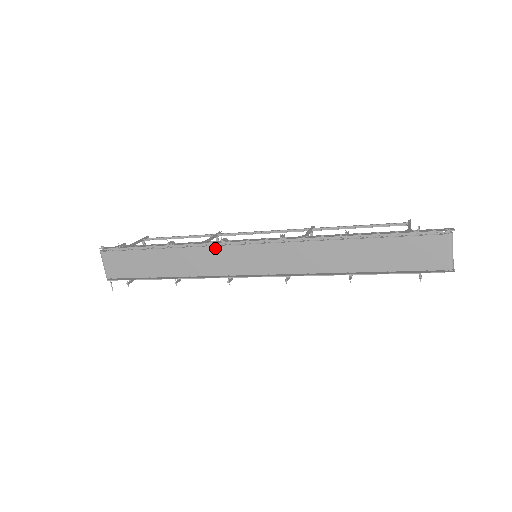
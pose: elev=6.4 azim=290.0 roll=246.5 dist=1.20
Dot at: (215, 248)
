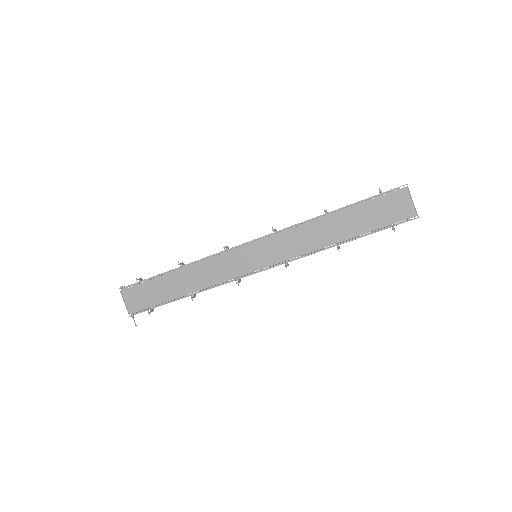
Dot at: (220, 257)
